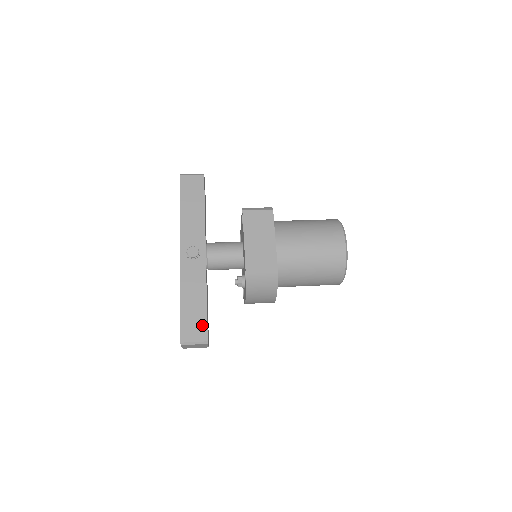
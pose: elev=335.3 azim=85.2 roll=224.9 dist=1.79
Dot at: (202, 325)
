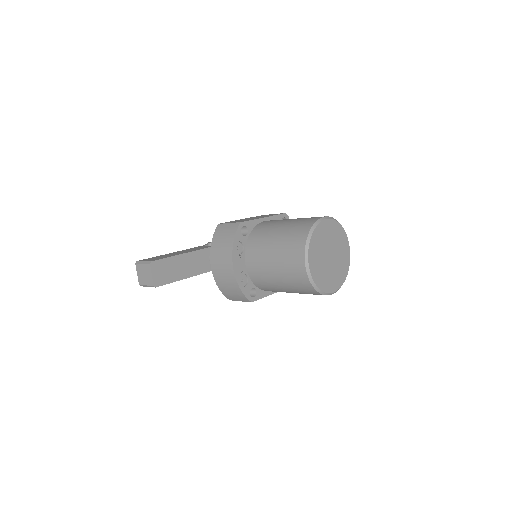
Dot at: (162, 258)
